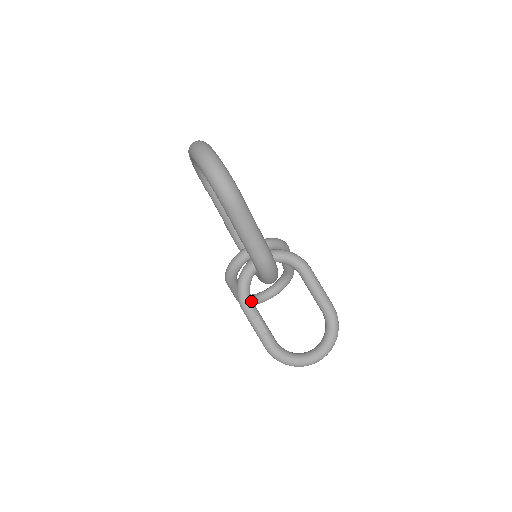
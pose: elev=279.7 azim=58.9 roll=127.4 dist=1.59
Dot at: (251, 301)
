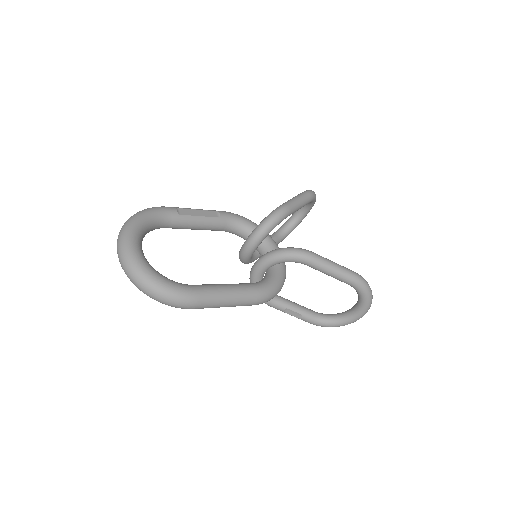
Dot at: (274, 300)
